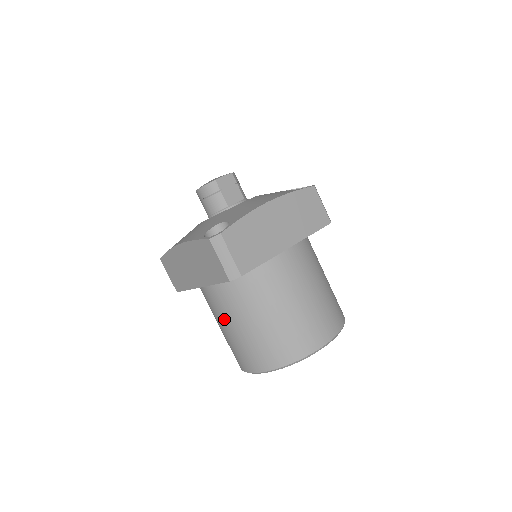
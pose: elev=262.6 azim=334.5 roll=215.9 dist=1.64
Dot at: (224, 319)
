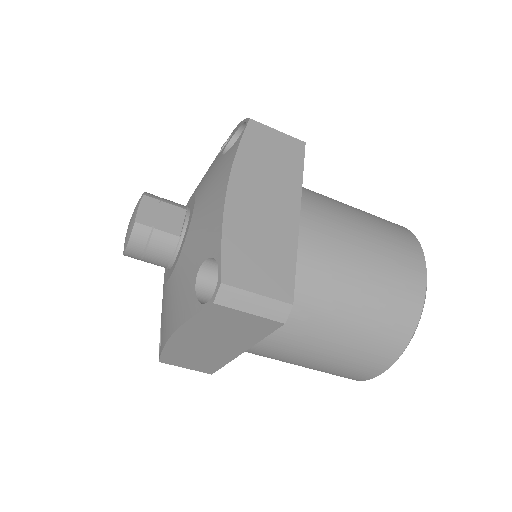
Dot at: (298, 357)
